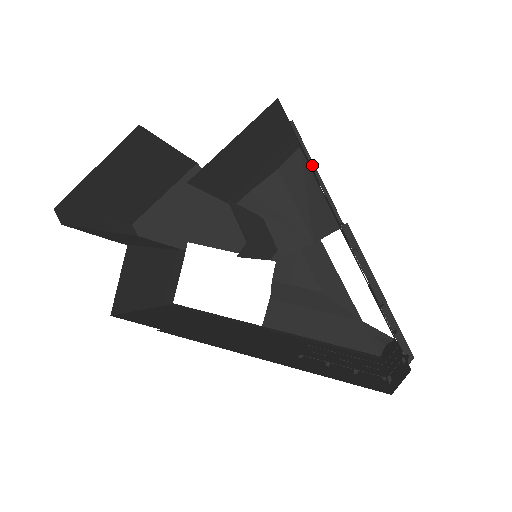
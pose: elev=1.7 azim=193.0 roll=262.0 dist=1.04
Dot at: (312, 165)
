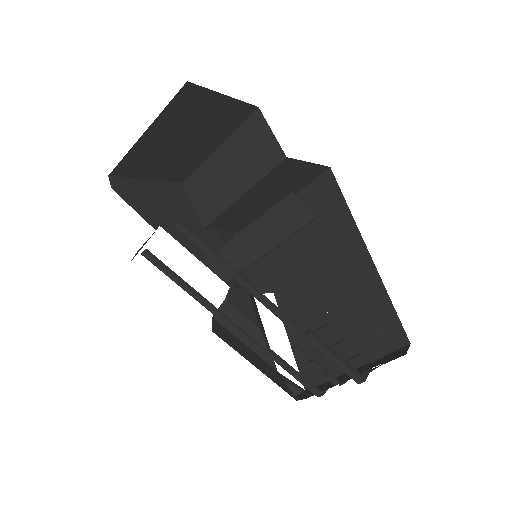
Dot at: occluded
